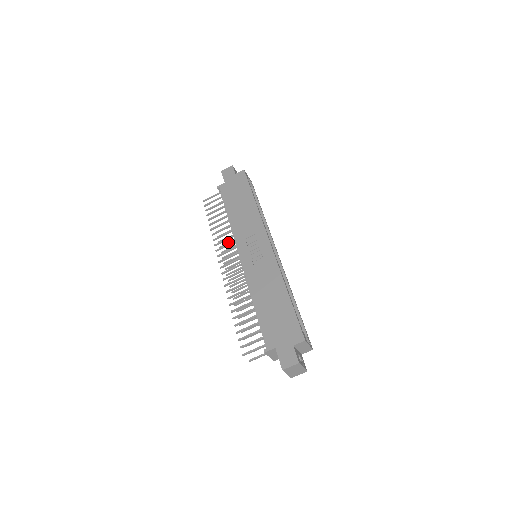
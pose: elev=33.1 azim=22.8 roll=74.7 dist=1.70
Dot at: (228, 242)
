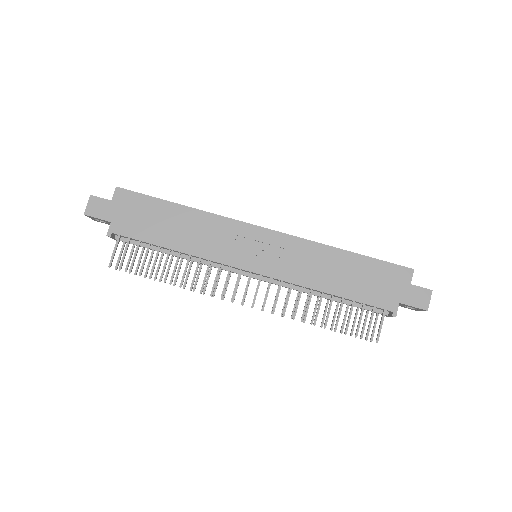
Dot at: occluded
